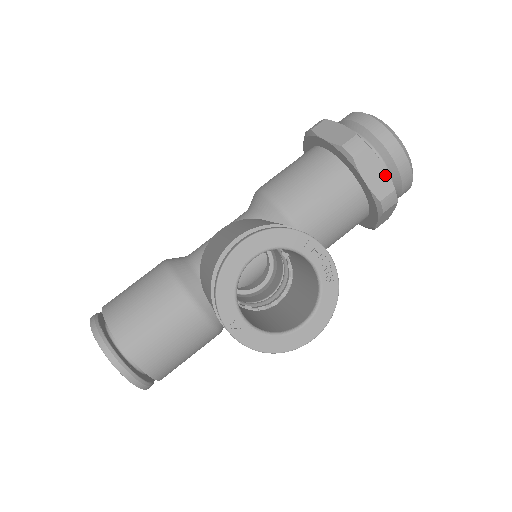
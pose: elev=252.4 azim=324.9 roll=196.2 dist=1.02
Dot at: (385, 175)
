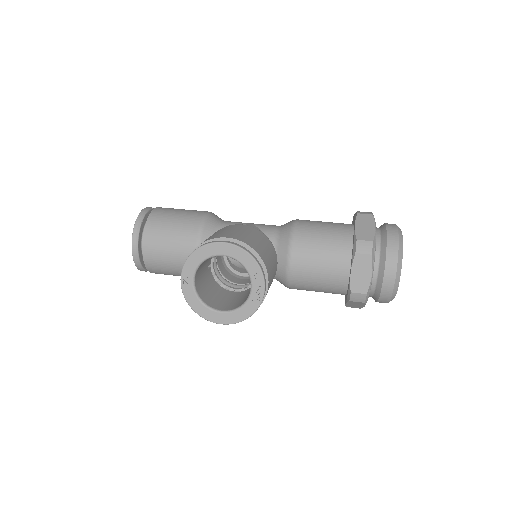
Dot at: (368, 280)
